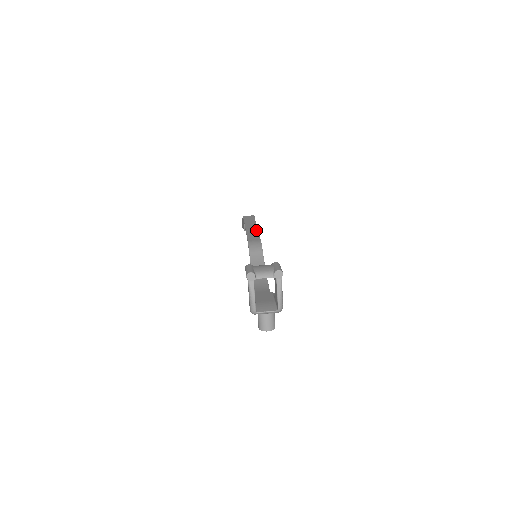
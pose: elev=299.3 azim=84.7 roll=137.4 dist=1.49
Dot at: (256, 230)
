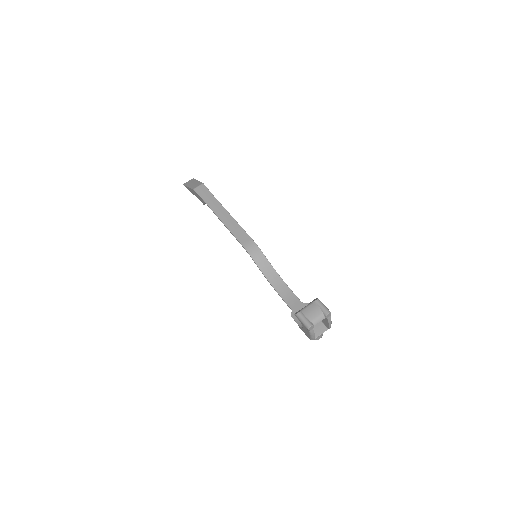
Dot at: (232, 219)
